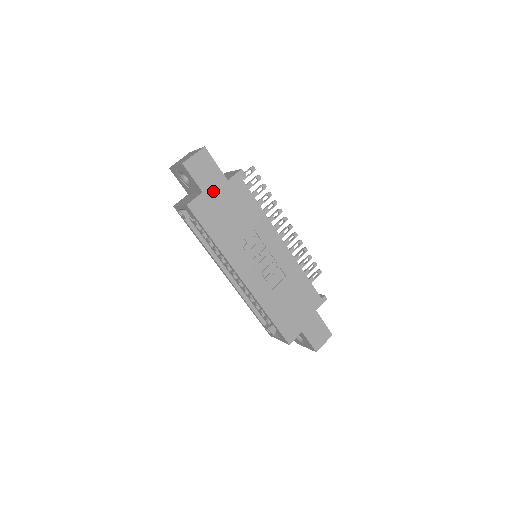
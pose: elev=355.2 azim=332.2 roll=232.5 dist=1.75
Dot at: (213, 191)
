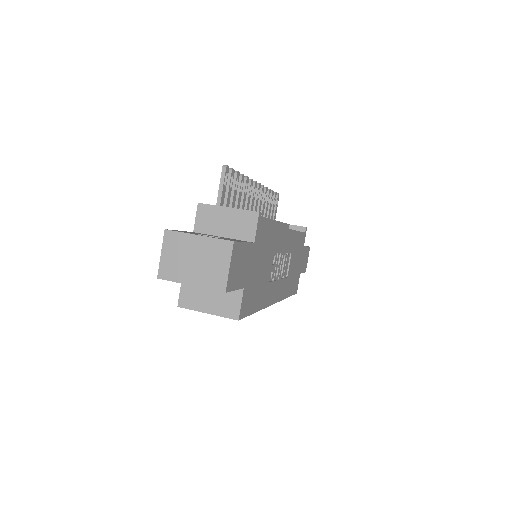
Dot at: (249, 273)
